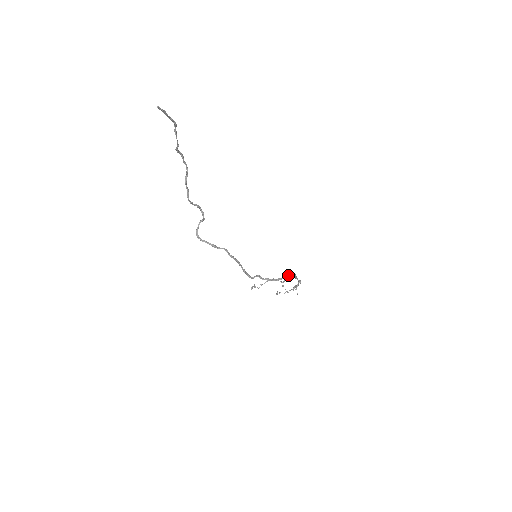
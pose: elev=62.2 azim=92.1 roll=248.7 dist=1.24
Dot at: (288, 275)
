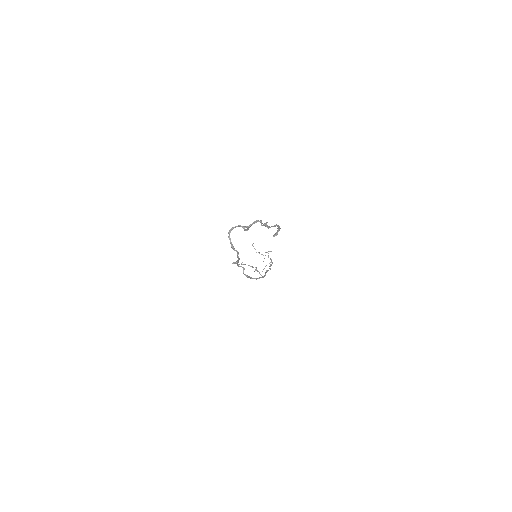
Dot at: (263, 277)
